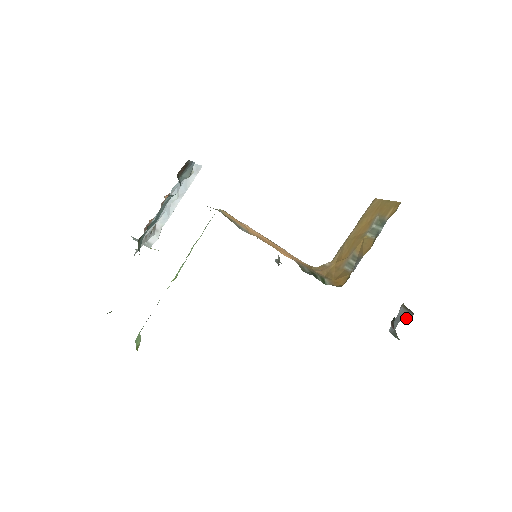
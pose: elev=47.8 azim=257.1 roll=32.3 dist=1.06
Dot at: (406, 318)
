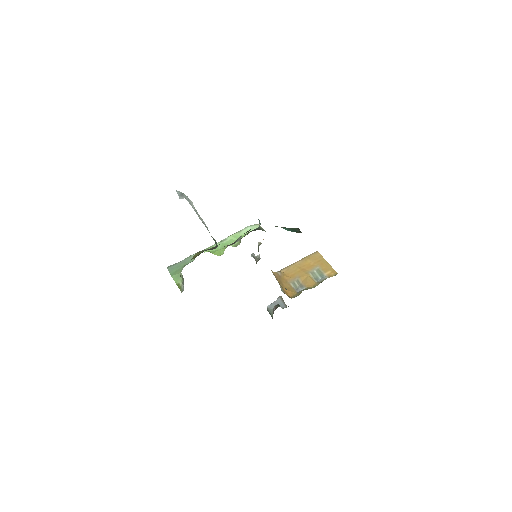
Dot at: (282, 306)
